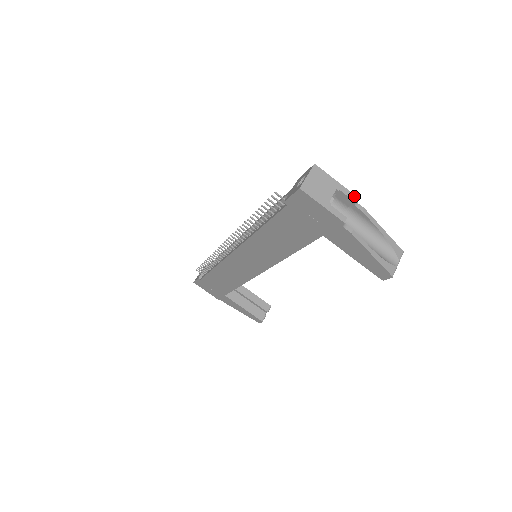
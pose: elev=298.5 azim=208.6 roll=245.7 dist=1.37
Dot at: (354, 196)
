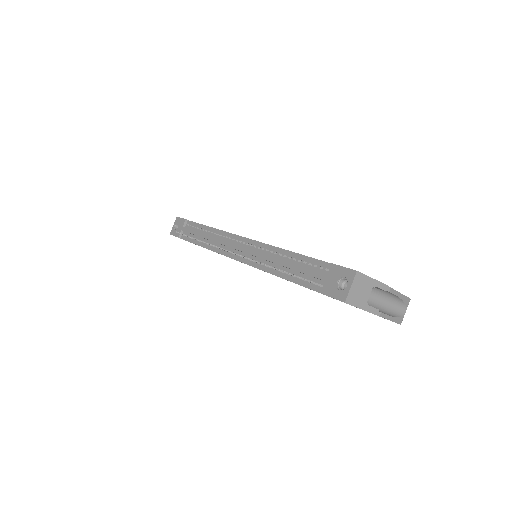
Dot at: (386, 286)
